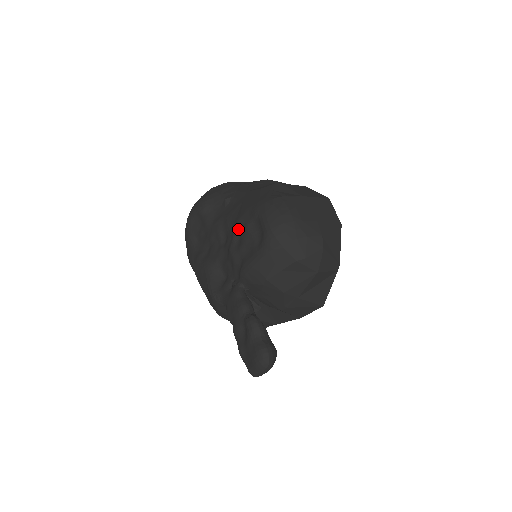
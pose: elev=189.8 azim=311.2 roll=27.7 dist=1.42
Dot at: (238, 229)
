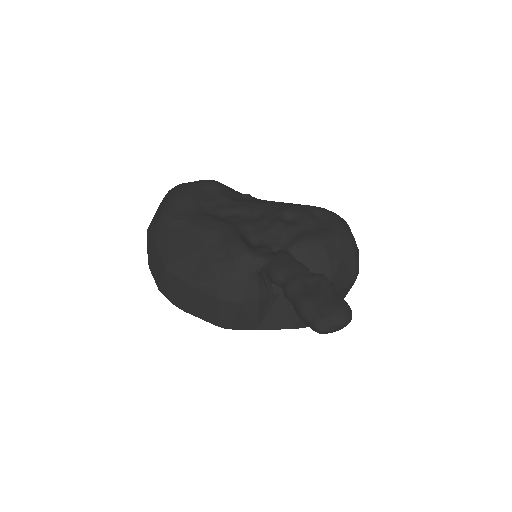
Dot at: (294, 211)
